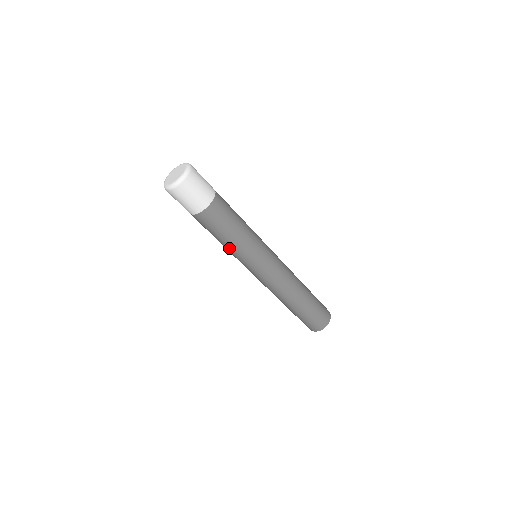
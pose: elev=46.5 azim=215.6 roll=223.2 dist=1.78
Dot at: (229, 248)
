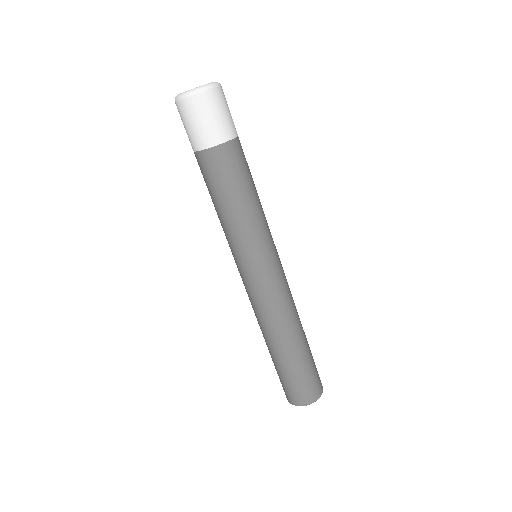
Dot at: (238, 220)
